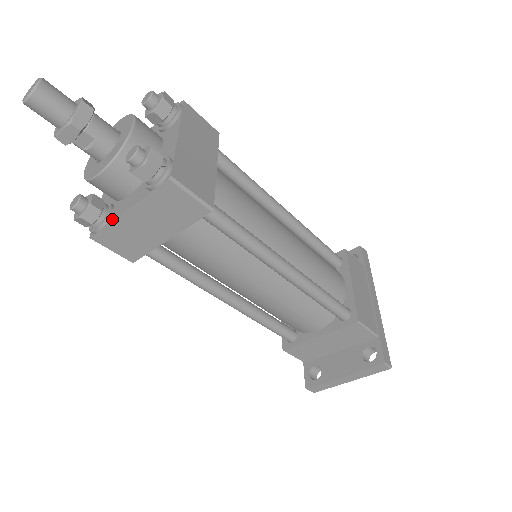
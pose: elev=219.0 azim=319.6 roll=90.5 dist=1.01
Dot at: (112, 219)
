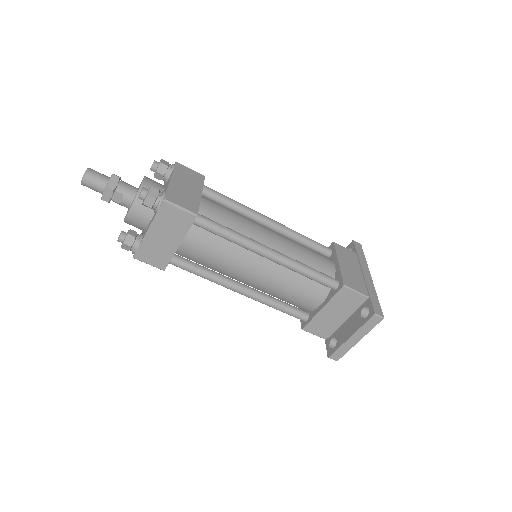
Dot at: (142, 240)
